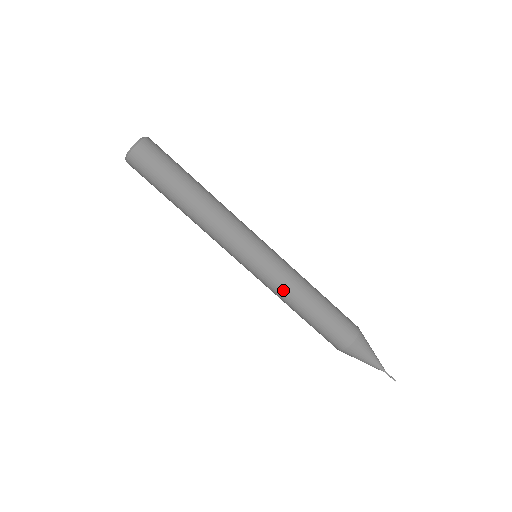
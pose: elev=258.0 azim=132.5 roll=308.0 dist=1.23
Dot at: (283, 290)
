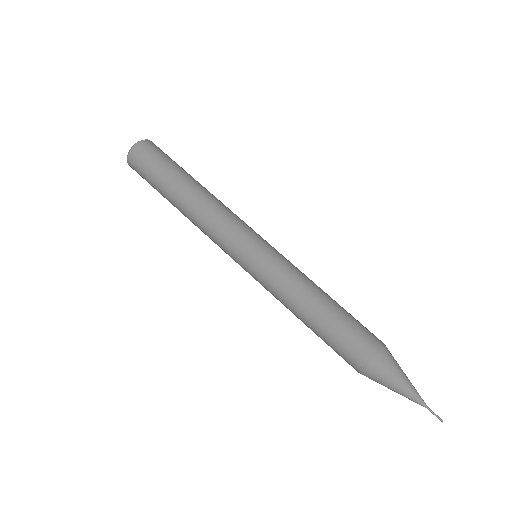
Dot at: (284, 290)
